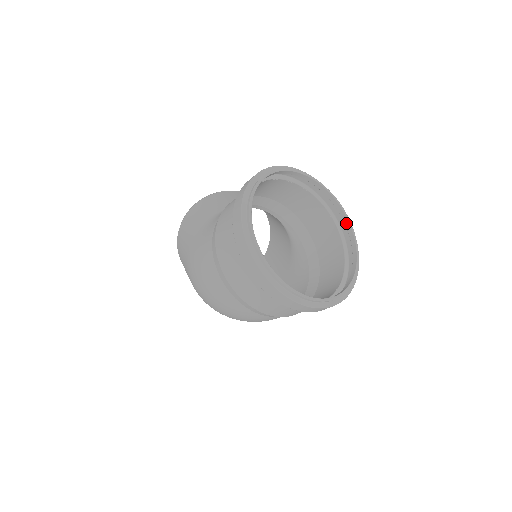
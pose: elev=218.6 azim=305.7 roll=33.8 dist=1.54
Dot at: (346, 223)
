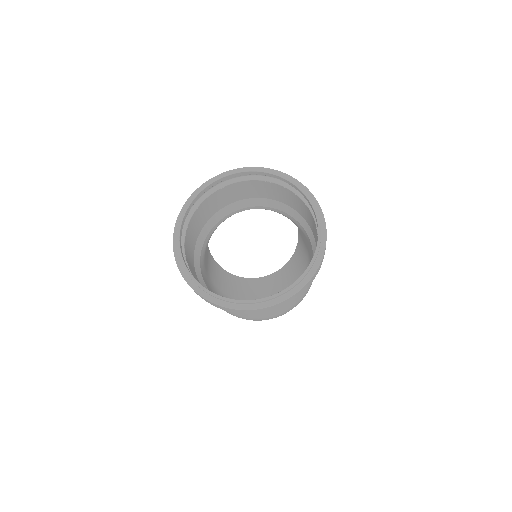
Dot at: (293, 186)
